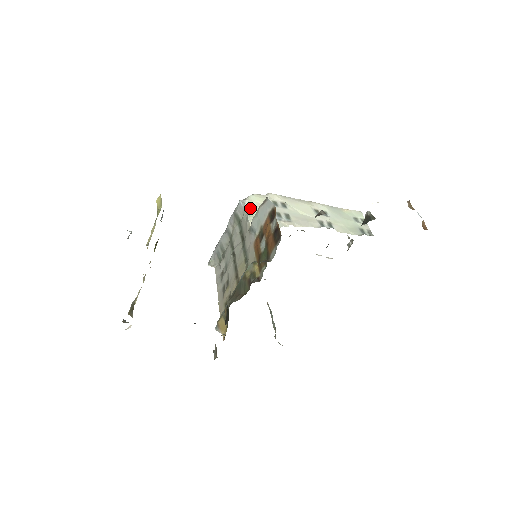
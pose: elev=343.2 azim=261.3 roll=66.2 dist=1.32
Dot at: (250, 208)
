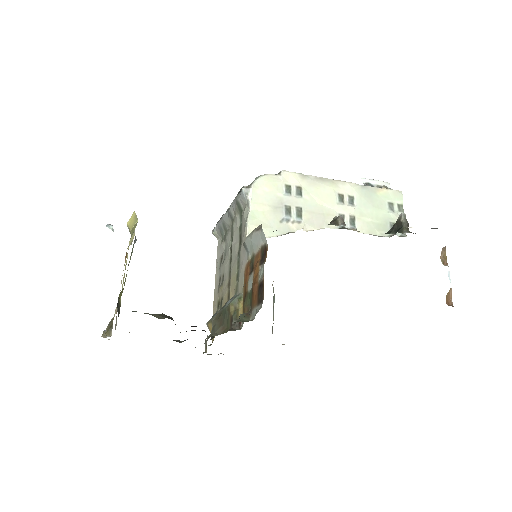
Dot at: (253, 202)
